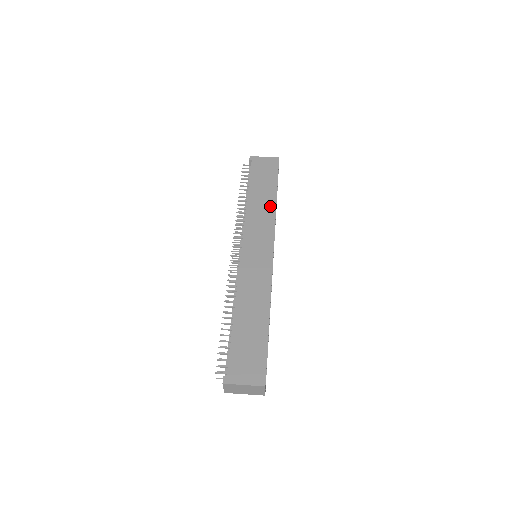
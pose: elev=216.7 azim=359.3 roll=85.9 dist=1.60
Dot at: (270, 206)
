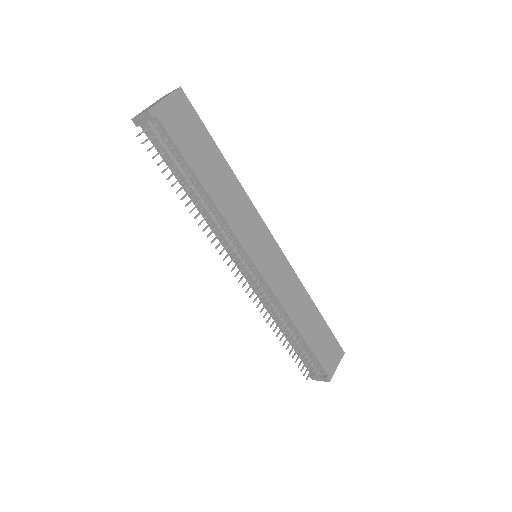
Dot at: (235, 186)
